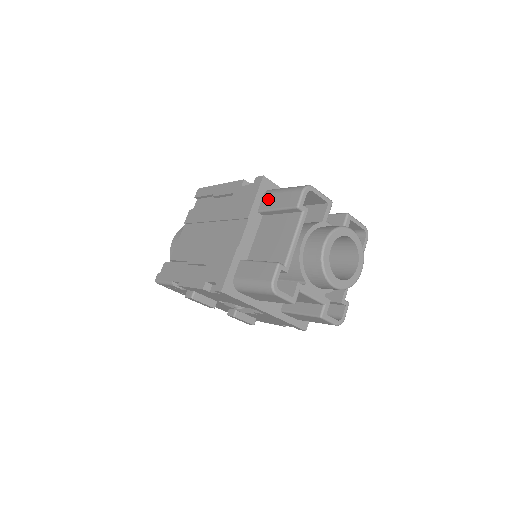
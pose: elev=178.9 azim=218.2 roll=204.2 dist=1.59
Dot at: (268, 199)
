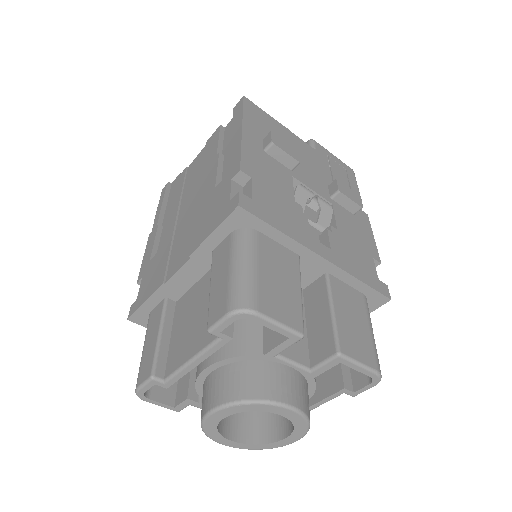
Dot at: (223, 252)
